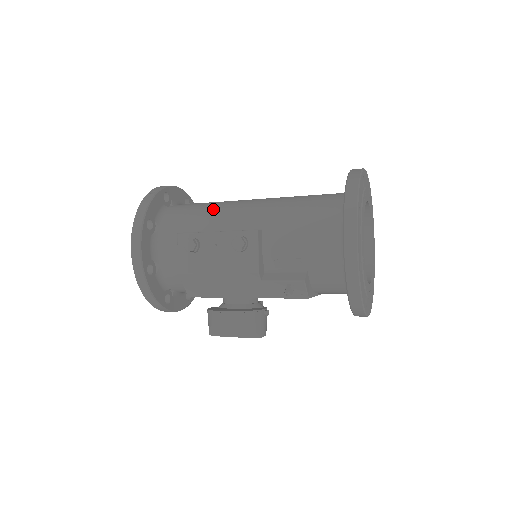
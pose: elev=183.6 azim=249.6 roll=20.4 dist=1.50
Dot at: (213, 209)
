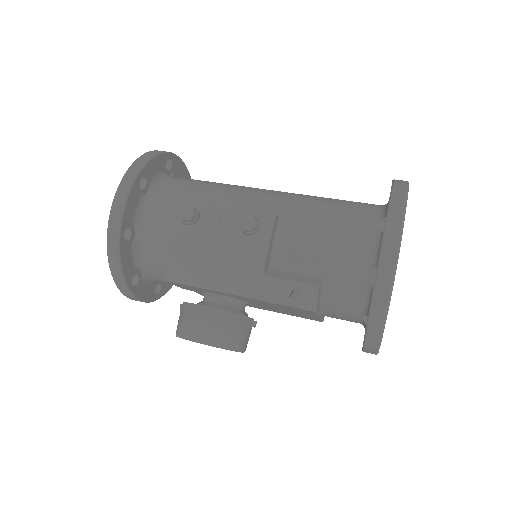
Dot at: (223, 186)
